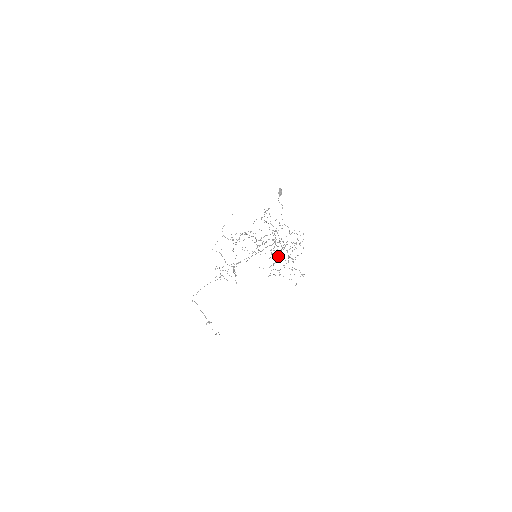
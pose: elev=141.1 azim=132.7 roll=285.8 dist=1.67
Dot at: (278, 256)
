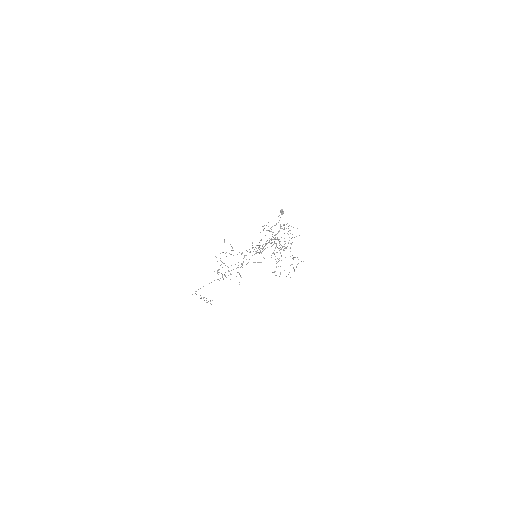
Dot at: occluded
